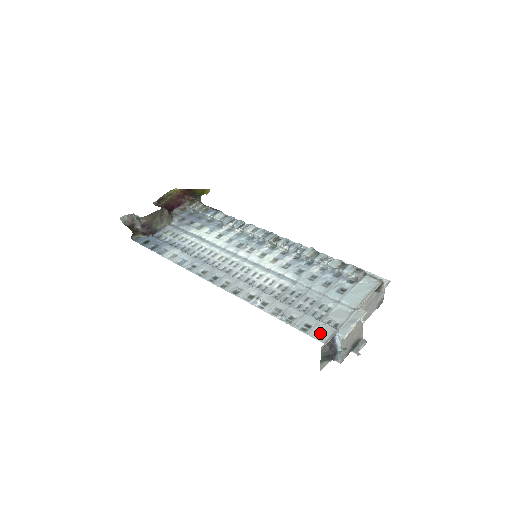
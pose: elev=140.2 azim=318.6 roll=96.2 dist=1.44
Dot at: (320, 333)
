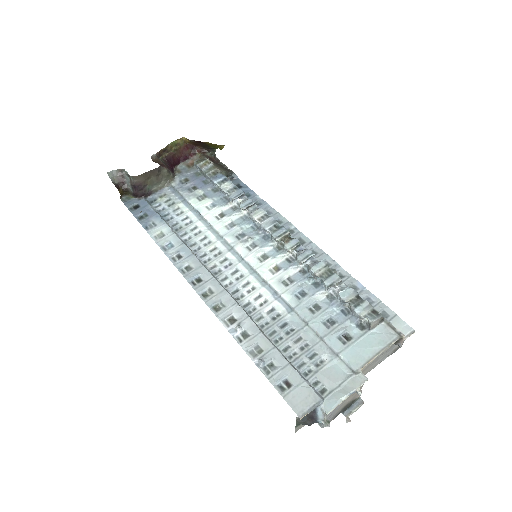
Dot at: (299, 400)
